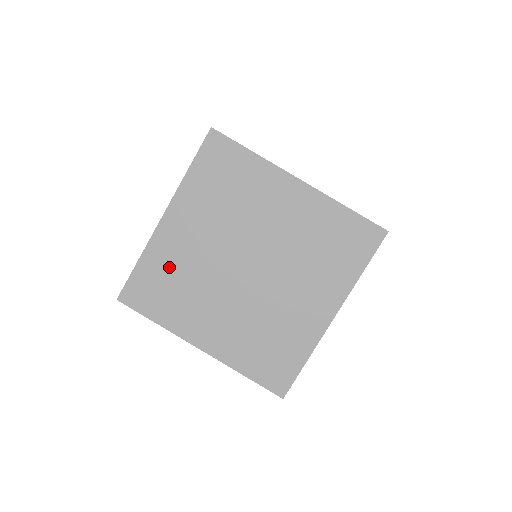
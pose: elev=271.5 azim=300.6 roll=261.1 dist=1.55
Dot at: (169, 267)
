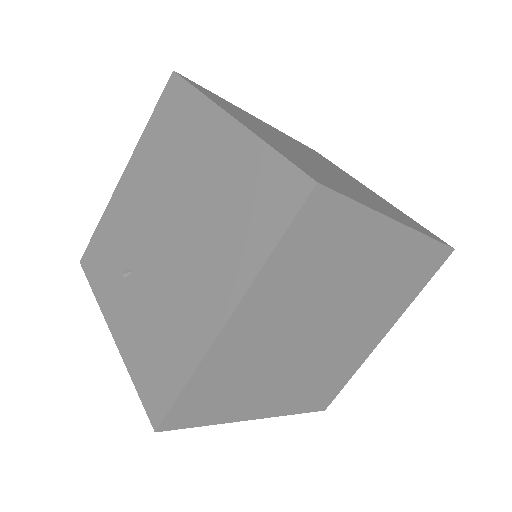
Dot at: (241, 112)
